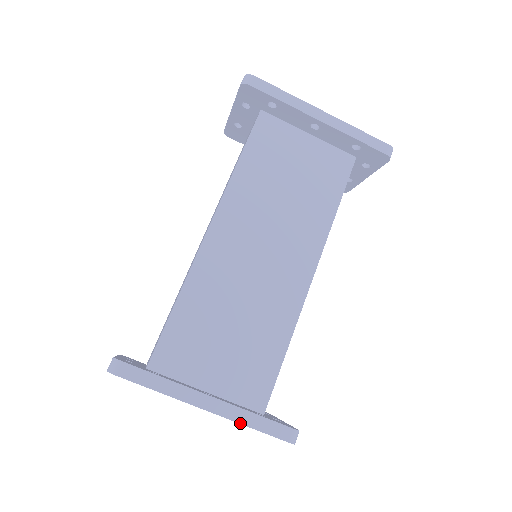
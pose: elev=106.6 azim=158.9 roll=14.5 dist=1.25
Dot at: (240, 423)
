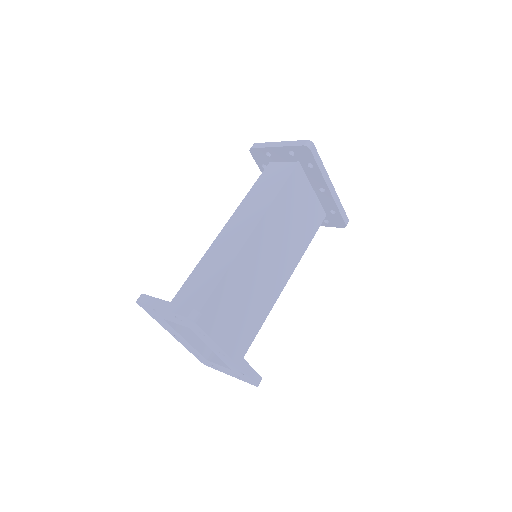
Dot at: (242, 369)
